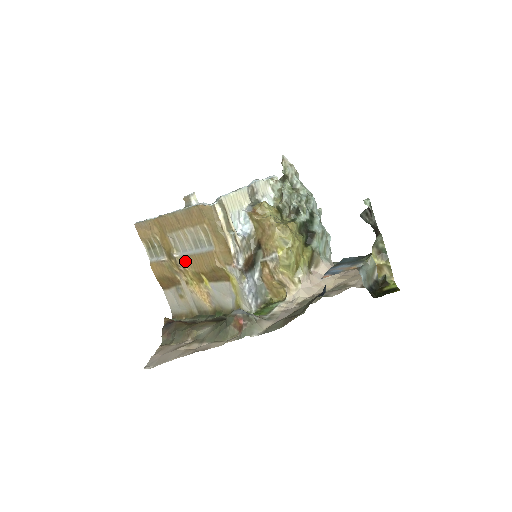
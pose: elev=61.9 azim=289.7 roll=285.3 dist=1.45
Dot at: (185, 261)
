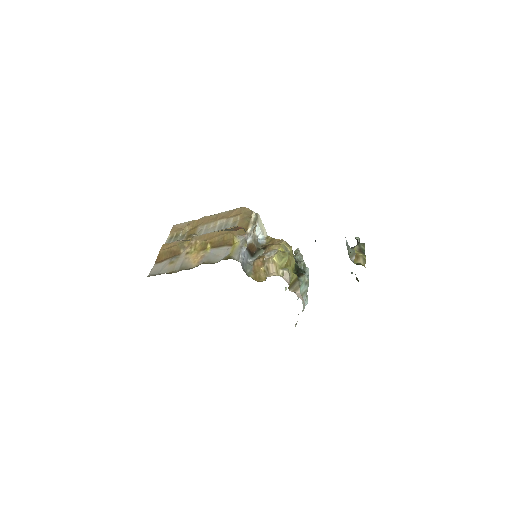
Dot at: (201, 237)
